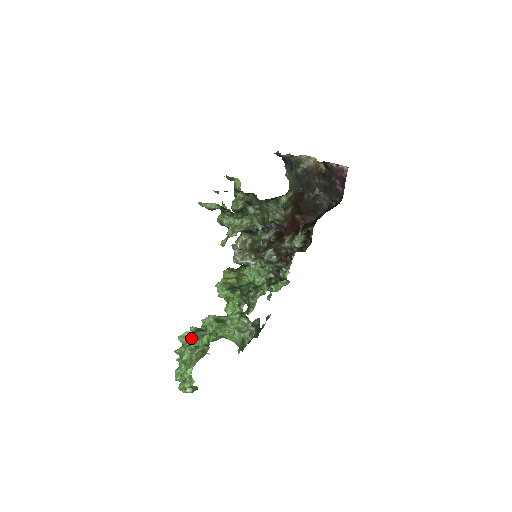
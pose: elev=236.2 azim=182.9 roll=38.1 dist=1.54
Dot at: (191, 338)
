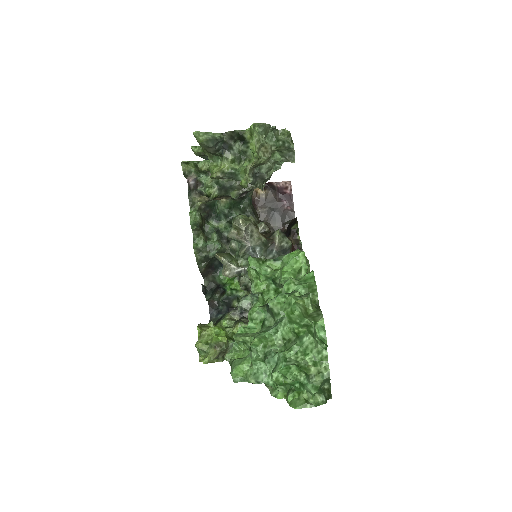
Dot at: (276, 299)
